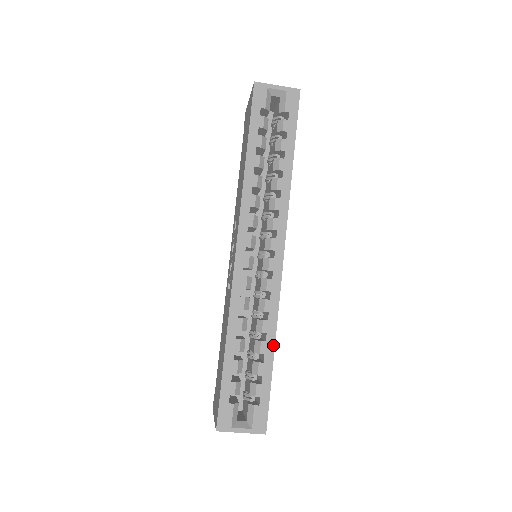
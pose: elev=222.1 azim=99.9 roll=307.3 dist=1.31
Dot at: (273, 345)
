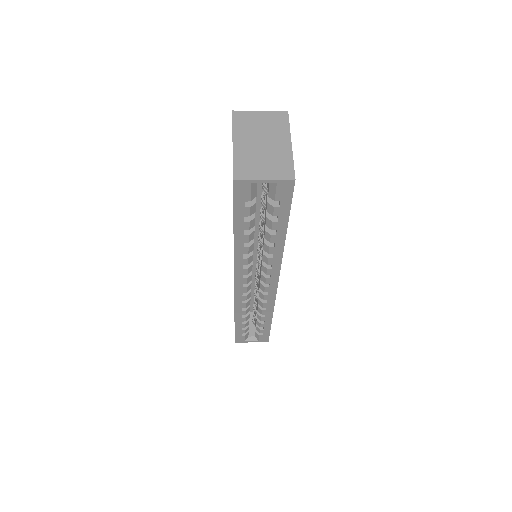
Dot at: (271, 318)
